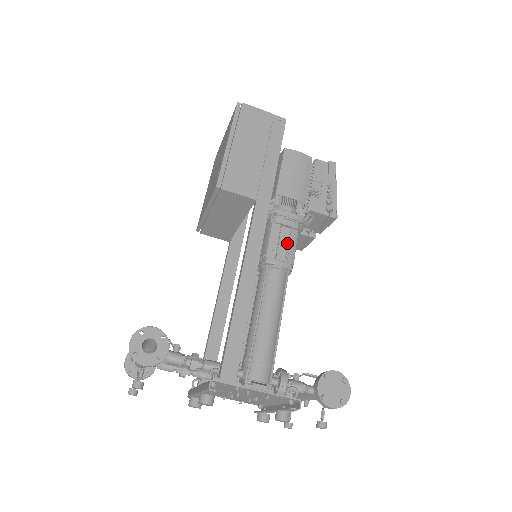
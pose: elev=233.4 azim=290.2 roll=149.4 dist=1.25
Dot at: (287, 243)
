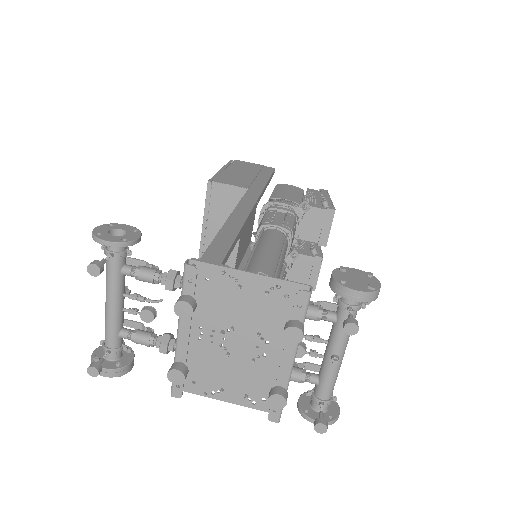
Dot at: (283, 219)
